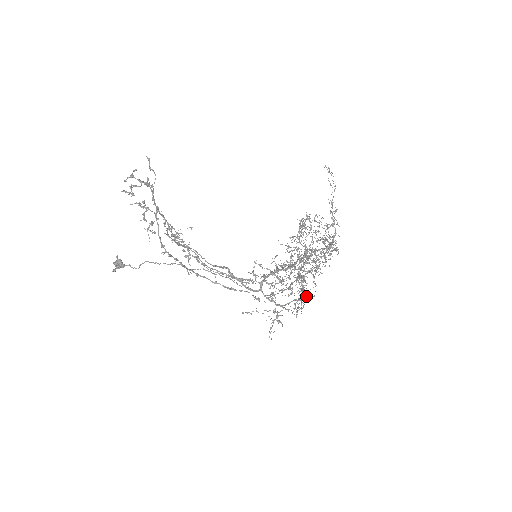
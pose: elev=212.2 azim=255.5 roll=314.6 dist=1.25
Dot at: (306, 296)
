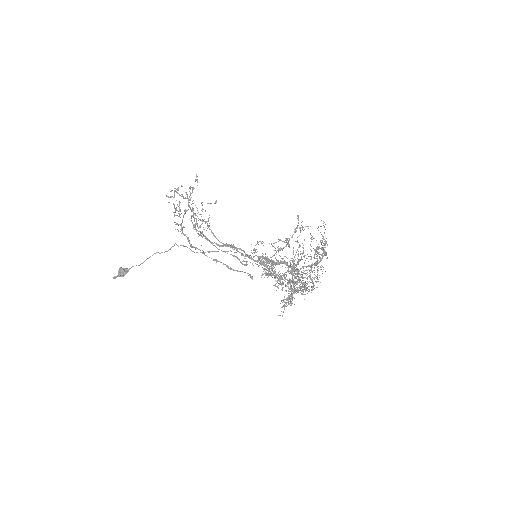
Dot at: (294, 298)
